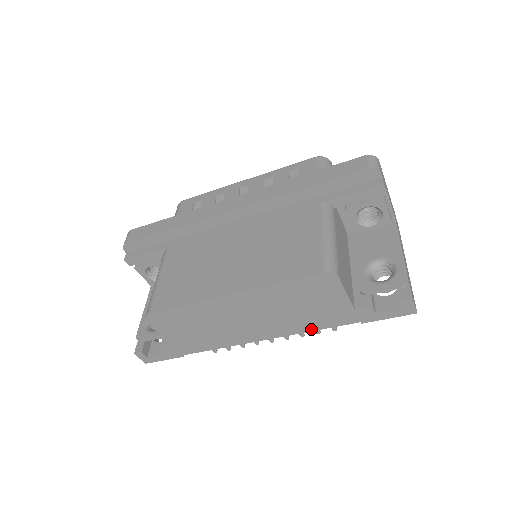
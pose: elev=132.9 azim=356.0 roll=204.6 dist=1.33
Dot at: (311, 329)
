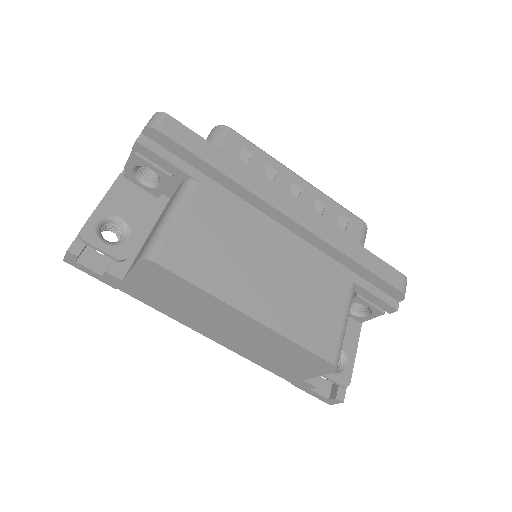
Dot at: (255, 362)
